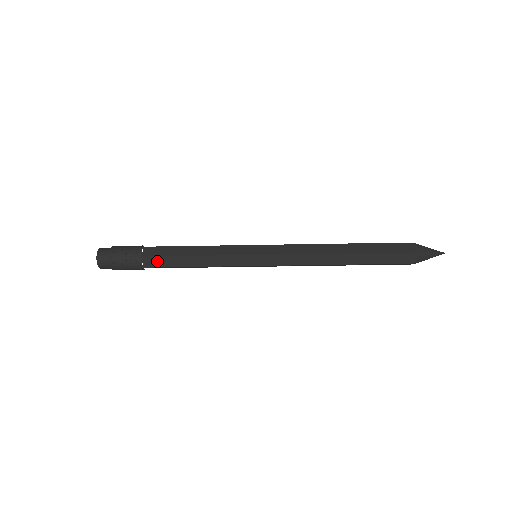
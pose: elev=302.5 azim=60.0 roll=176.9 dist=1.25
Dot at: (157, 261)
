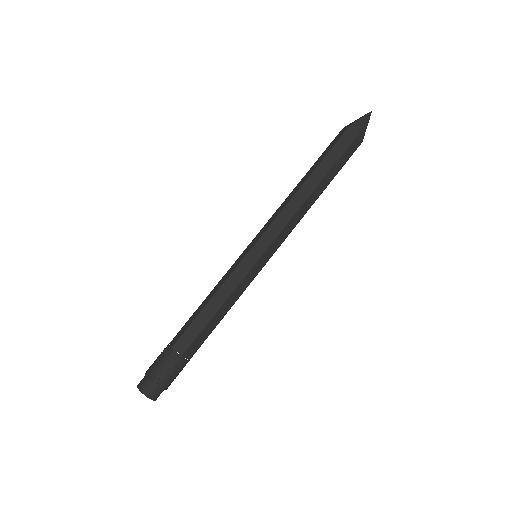
Dot at: (195, 345)
